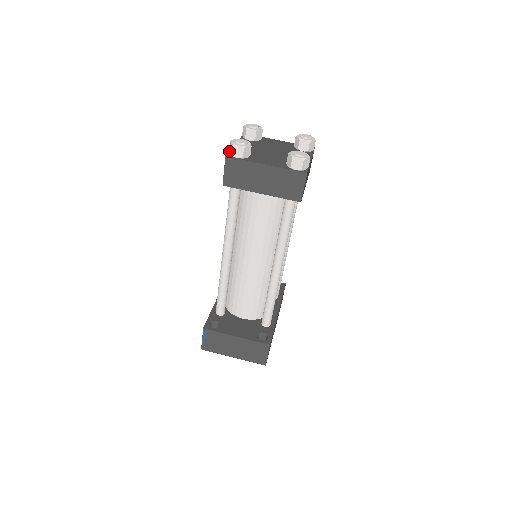
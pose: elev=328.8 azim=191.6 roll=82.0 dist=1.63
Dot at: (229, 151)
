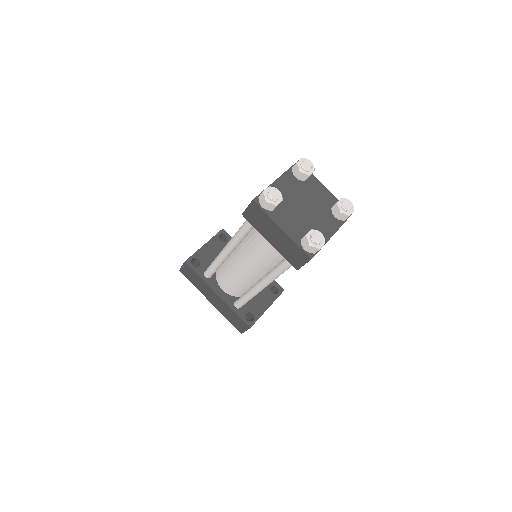
Dot at: (306, 251)
